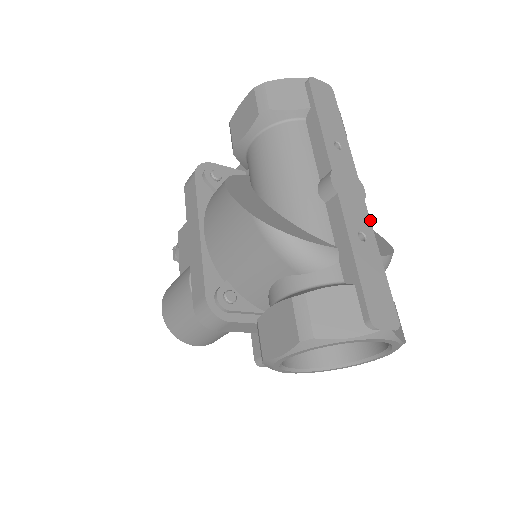
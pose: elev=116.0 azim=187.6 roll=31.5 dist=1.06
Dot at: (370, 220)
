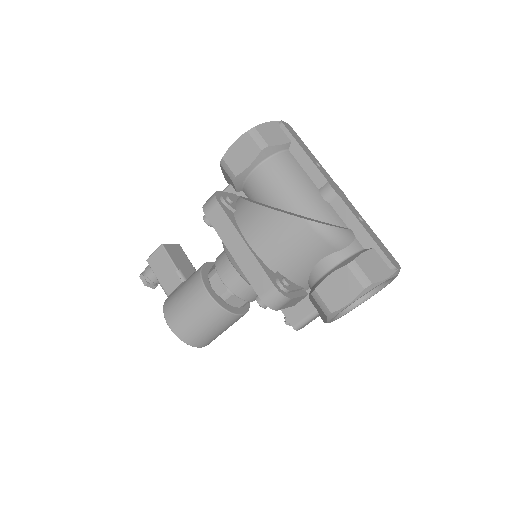
Dot at: occluded
